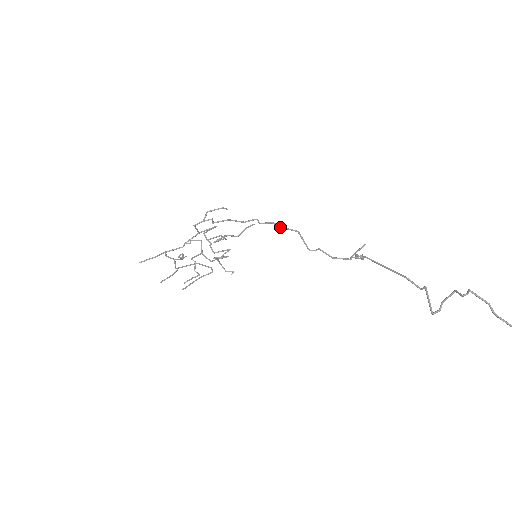
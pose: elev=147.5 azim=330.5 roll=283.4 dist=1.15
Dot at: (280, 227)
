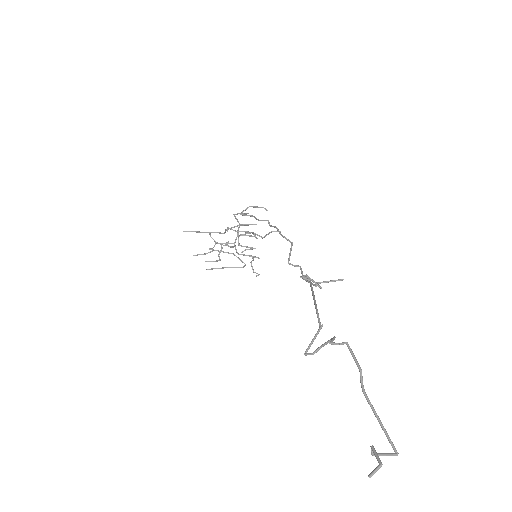
Dot at: (279, 233)
